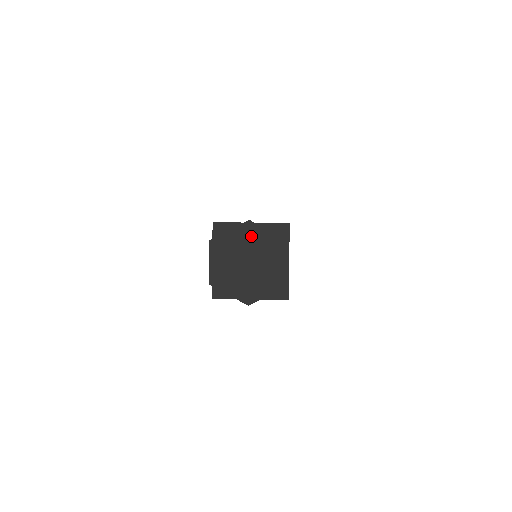
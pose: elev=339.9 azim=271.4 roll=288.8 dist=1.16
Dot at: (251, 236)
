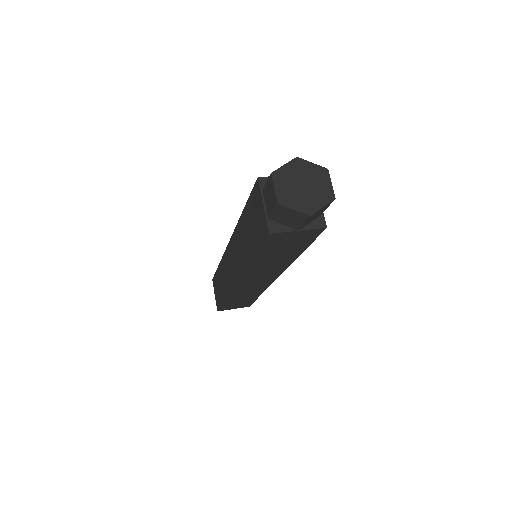
Dot at: (301, 167)
